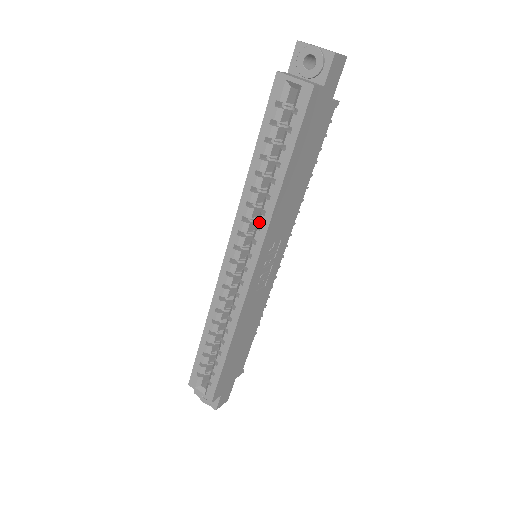
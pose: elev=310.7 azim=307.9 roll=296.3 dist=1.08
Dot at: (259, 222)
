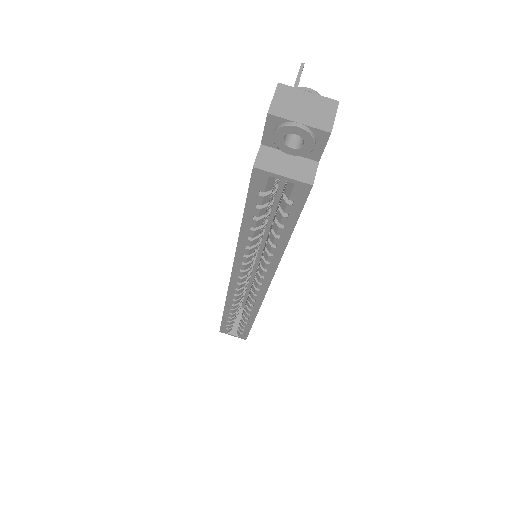
Dot at: (264, 267)
